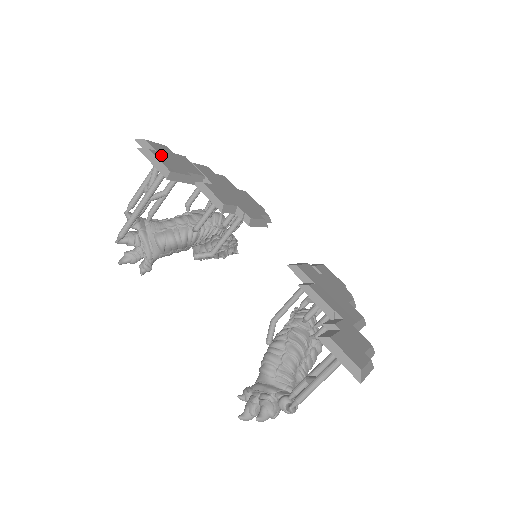
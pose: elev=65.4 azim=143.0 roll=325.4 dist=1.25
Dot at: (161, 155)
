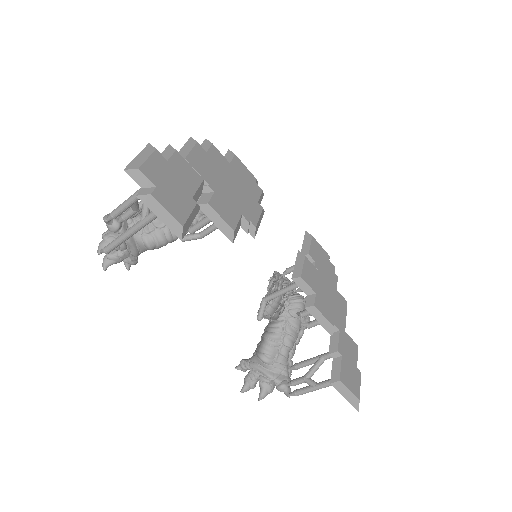
Dot at: (163, 192)
